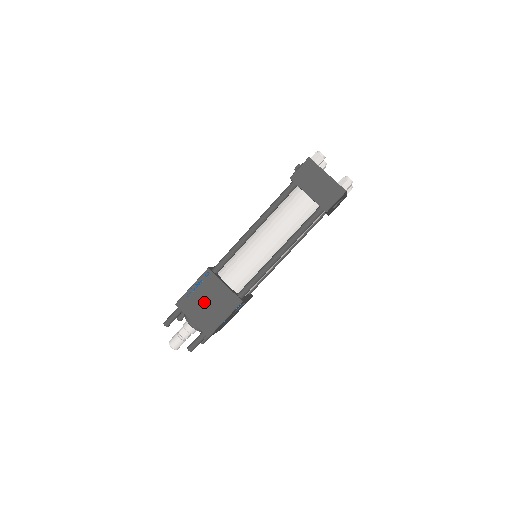
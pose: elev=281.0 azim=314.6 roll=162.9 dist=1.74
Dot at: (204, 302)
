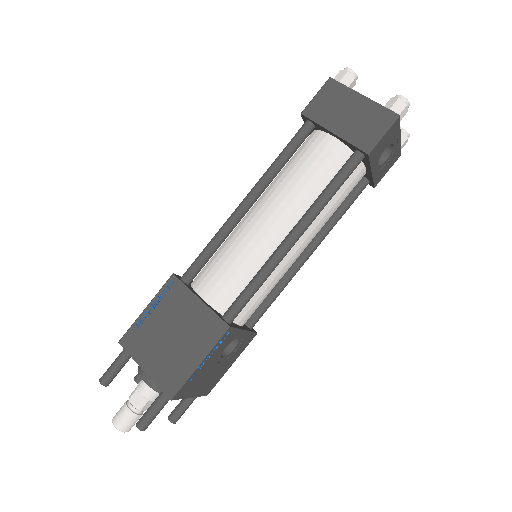
Dot at: (164, 334)
